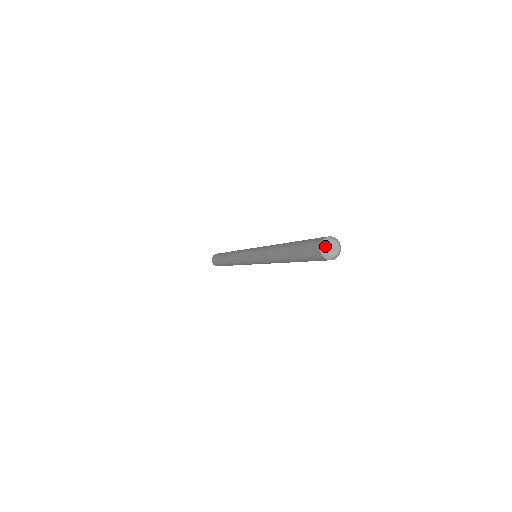
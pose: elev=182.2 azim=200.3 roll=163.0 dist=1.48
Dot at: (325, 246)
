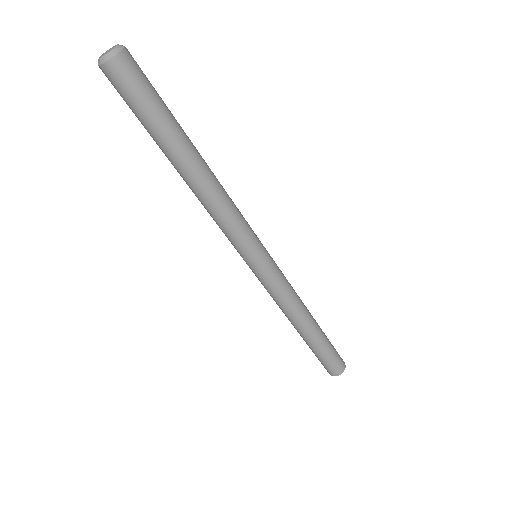
Dot at: (99, 58)
